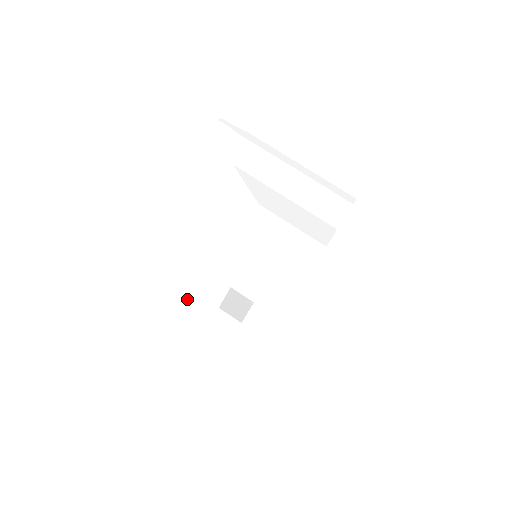
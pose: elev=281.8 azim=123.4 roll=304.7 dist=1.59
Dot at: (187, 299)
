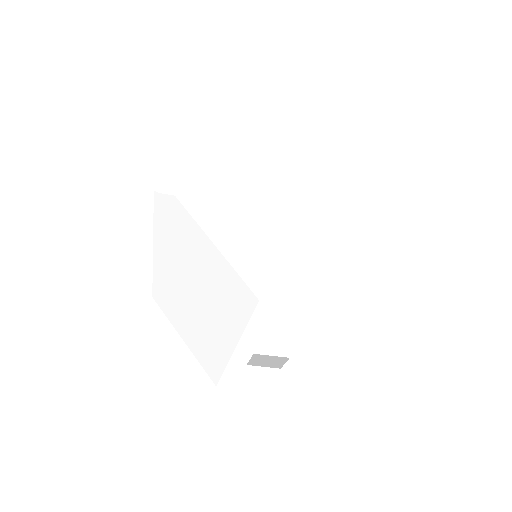
Dot at: (196, 339)
